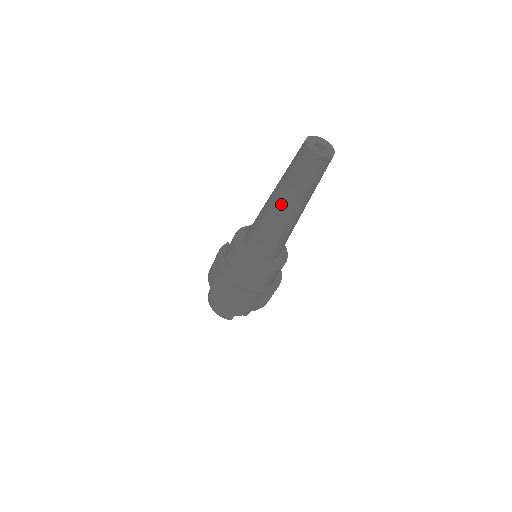
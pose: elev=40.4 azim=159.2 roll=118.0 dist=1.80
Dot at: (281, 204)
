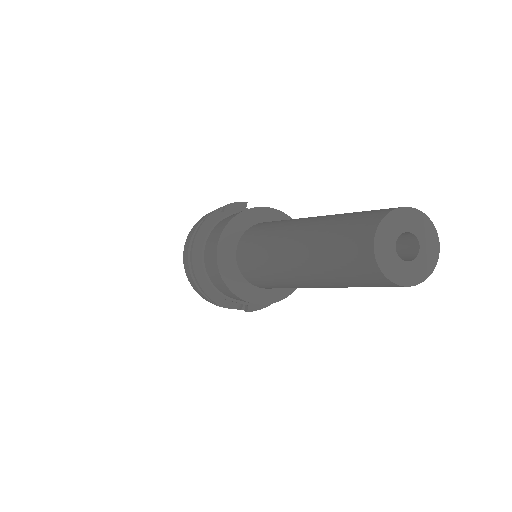
Dot at: (289, 257)
